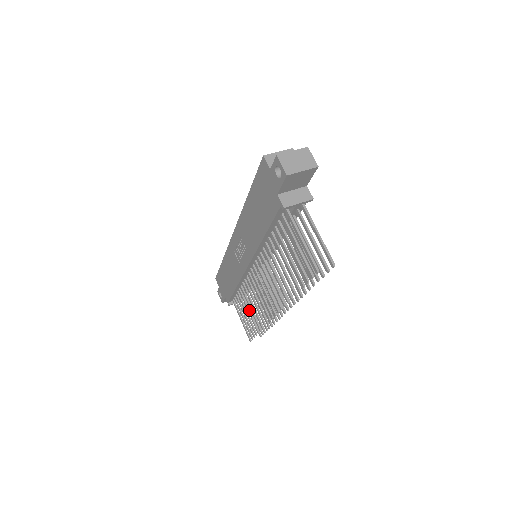
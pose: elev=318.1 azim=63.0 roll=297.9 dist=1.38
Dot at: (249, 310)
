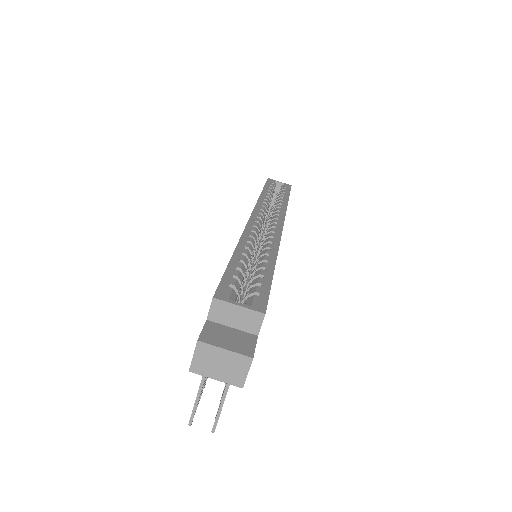
Dot at: occluded
